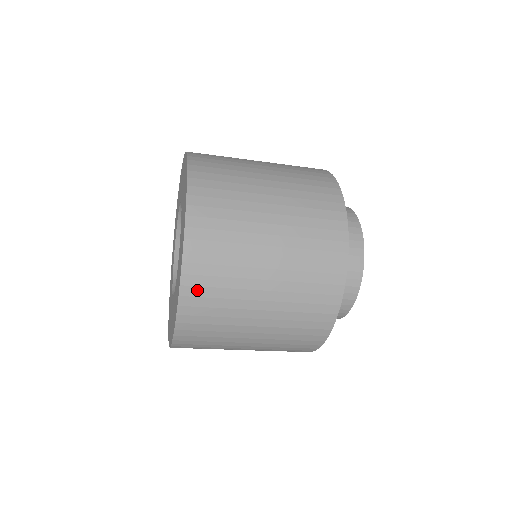
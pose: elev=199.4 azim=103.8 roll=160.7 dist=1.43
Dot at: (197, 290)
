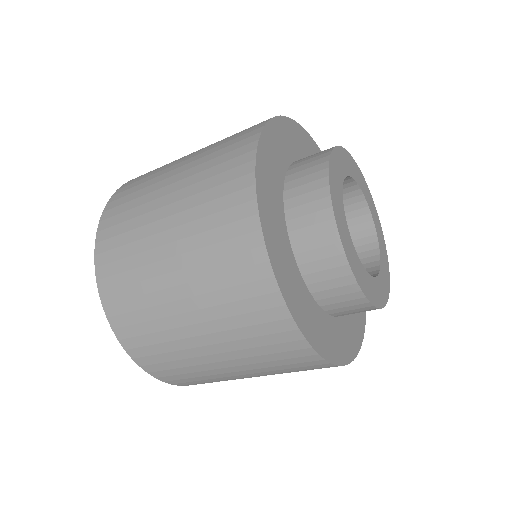
Dot at: (118, 202)
